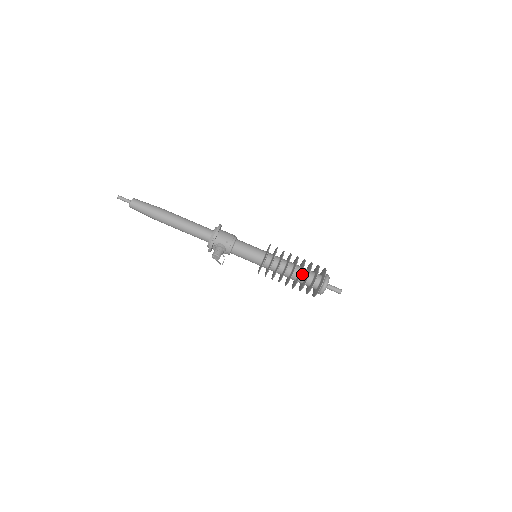
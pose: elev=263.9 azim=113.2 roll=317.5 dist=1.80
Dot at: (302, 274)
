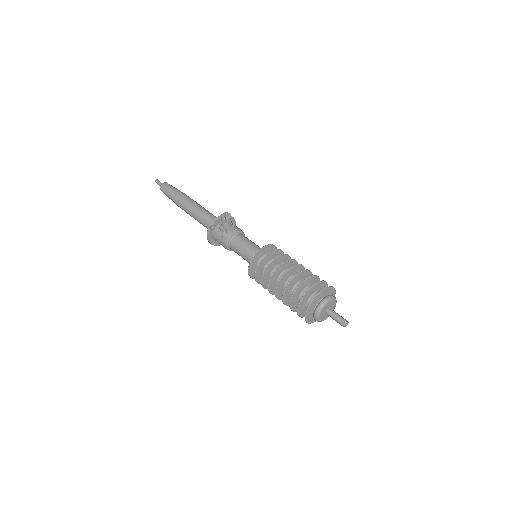
Dot at: occluded
